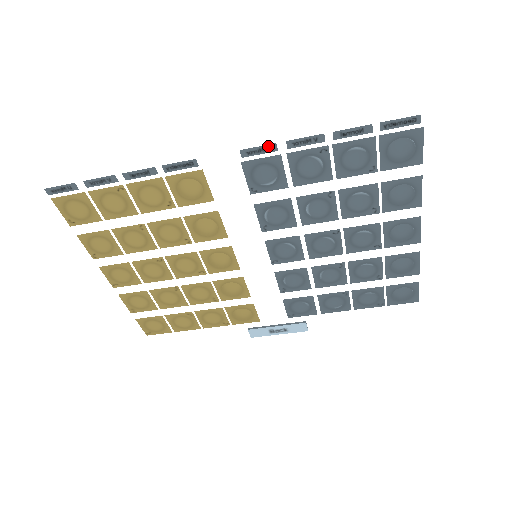
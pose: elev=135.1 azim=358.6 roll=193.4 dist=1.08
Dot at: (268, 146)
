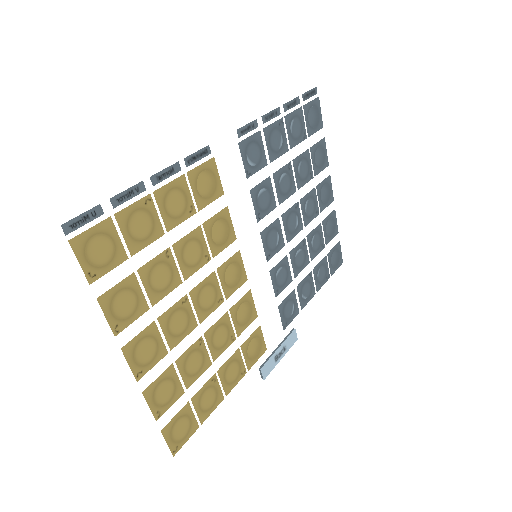
Dot at: (252, 123)
